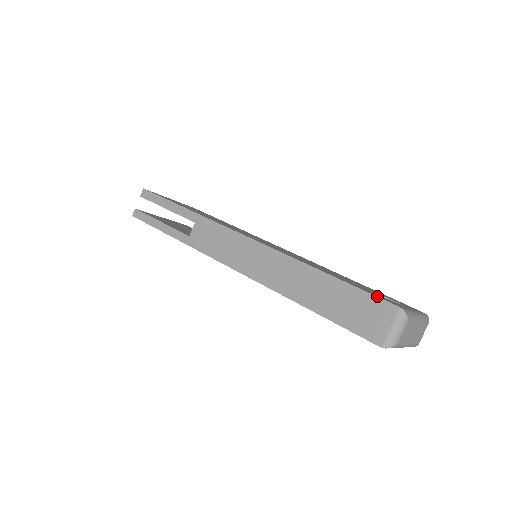
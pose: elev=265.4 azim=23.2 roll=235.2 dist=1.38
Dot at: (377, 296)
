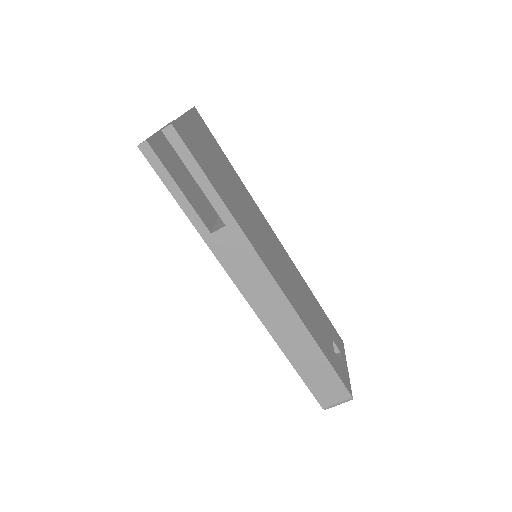
Dot at: (344, 382)
